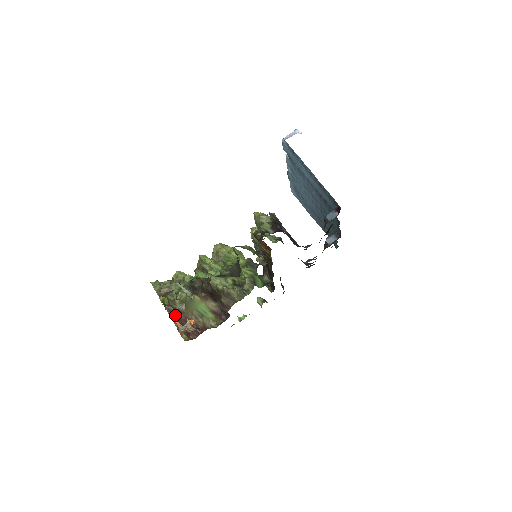
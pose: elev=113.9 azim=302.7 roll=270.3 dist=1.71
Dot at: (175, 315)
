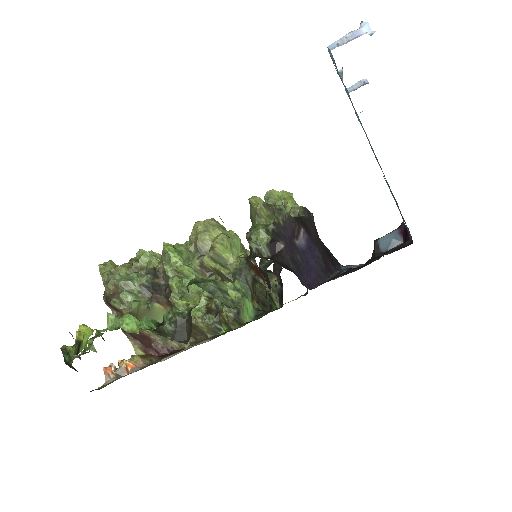
Dot at: occluded
